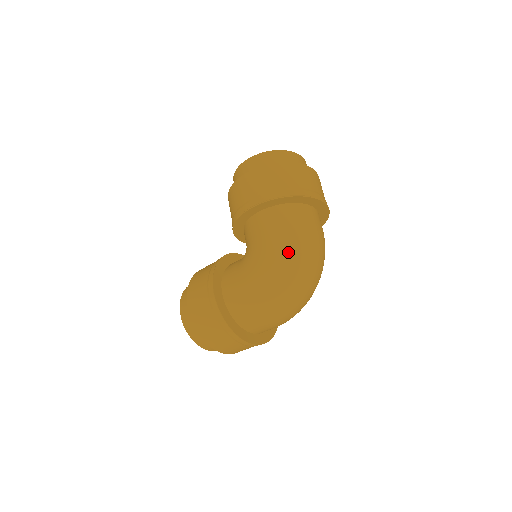
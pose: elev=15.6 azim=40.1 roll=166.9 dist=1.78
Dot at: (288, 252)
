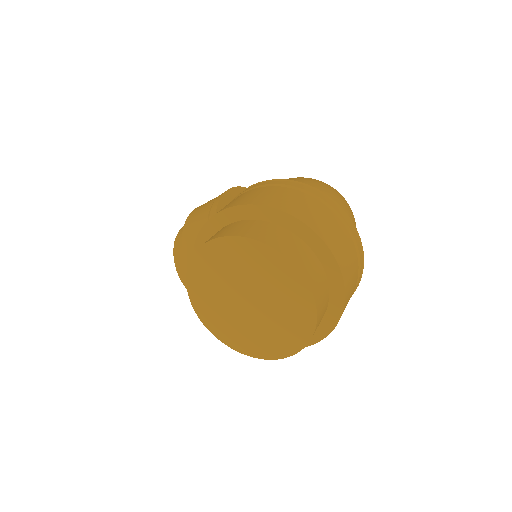
Dot at: occluded
